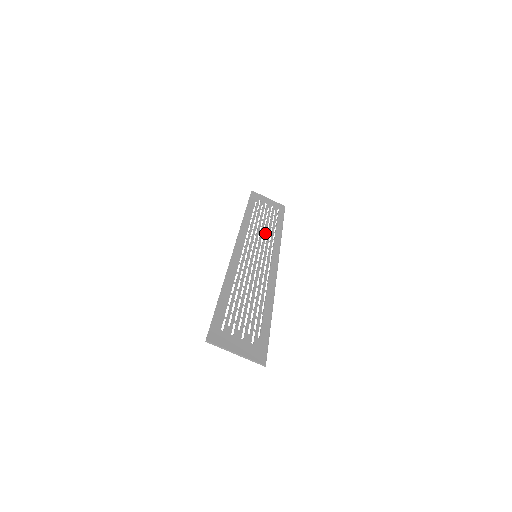
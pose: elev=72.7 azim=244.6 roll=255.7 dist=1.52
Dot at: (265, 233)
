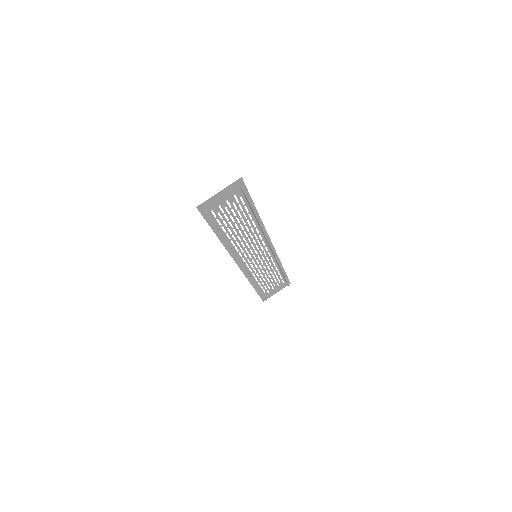
Dot at: (266, 268)
